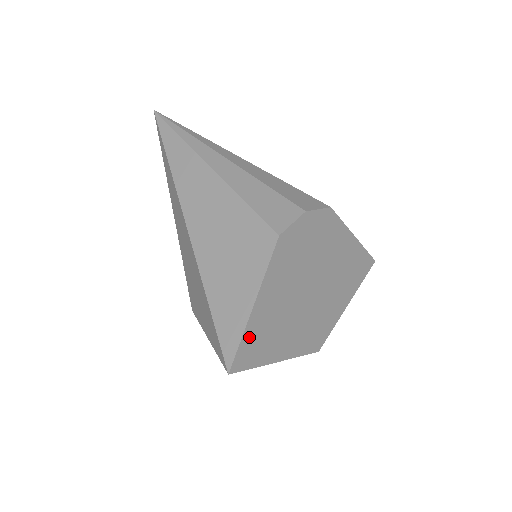
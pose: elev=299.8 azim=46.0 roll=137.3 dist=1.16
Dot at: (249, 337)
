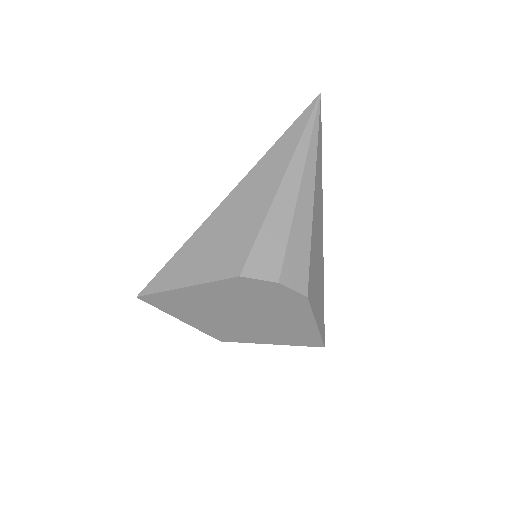
Dot at: (167, 296)
